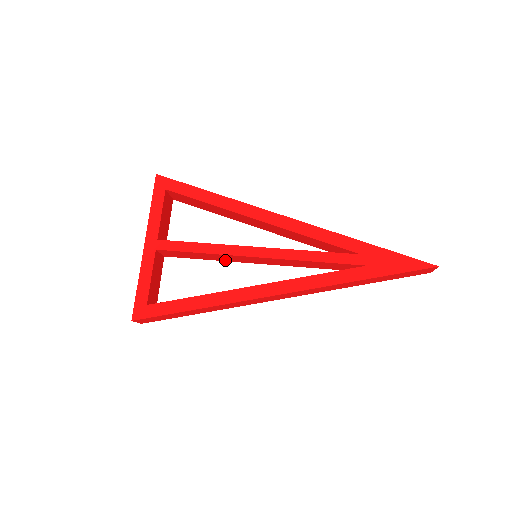
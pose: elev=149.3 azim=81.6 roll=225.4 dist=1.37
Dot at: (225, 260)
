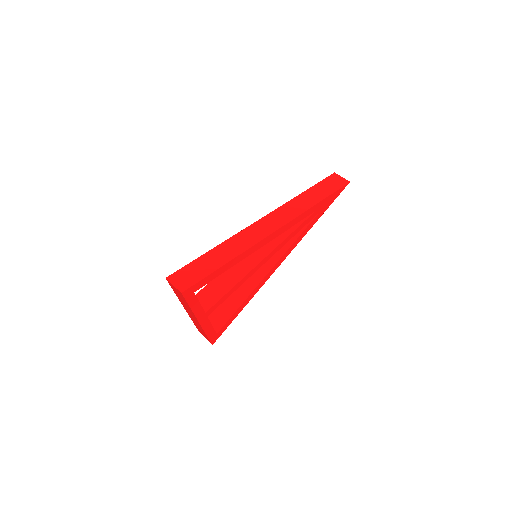
Dot at: occluded
